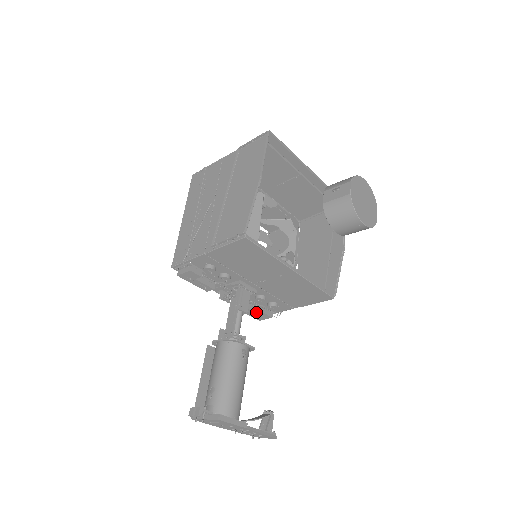
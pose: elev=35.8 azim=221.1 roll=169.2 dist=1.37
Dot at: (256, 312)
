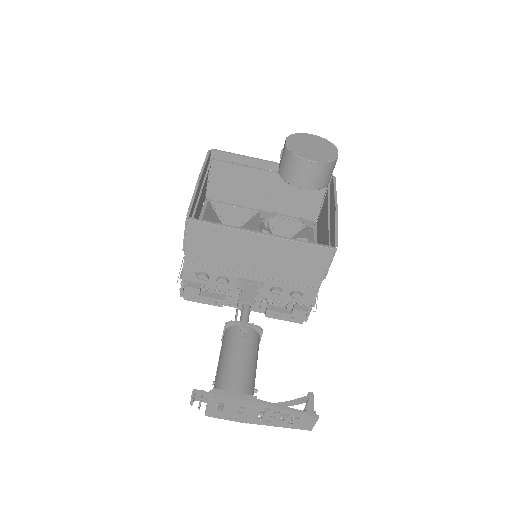
Dot at: (288, 313)
